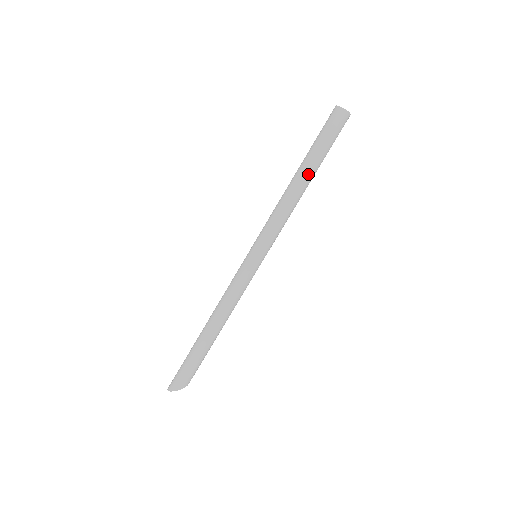
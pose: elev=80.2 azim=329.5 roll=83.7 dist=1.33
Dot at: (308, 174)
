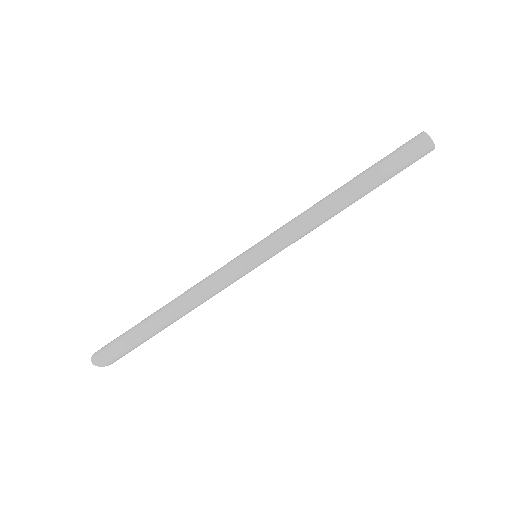
Dot at: occluded
